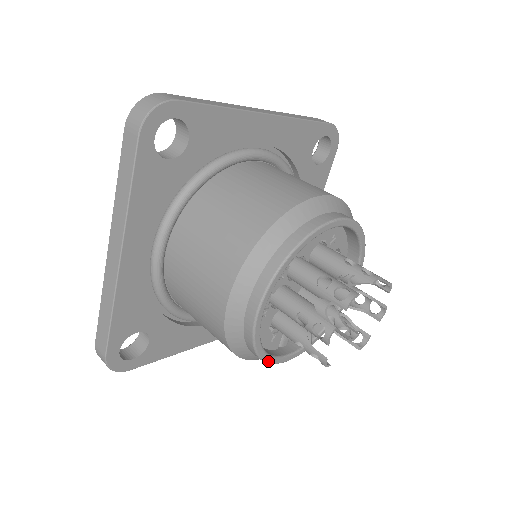
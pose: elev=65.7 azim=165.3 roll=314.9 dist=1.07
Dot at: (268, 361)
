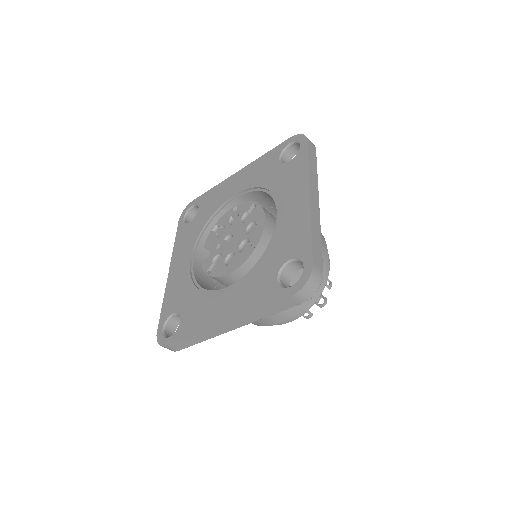
Dot at: occluded
